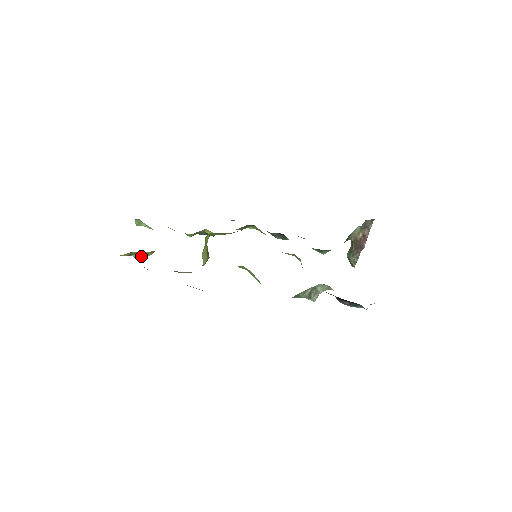
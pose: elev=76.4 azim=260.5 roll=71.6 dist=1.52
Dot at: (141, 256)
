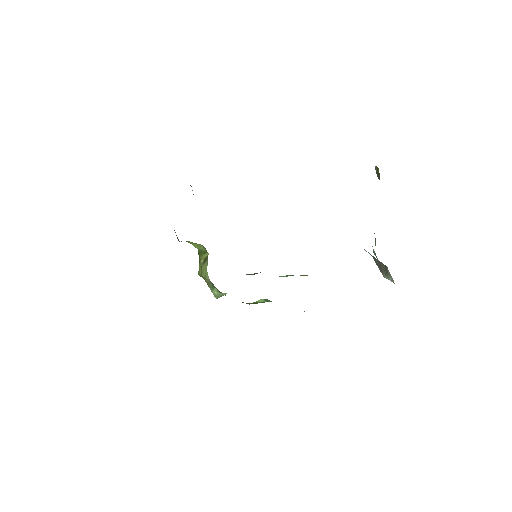
Dot at: occluded
